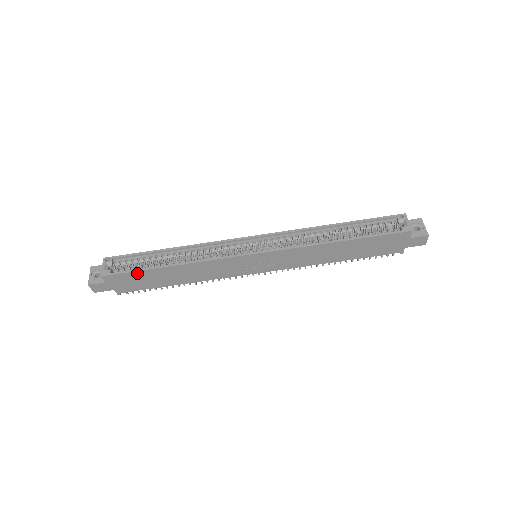
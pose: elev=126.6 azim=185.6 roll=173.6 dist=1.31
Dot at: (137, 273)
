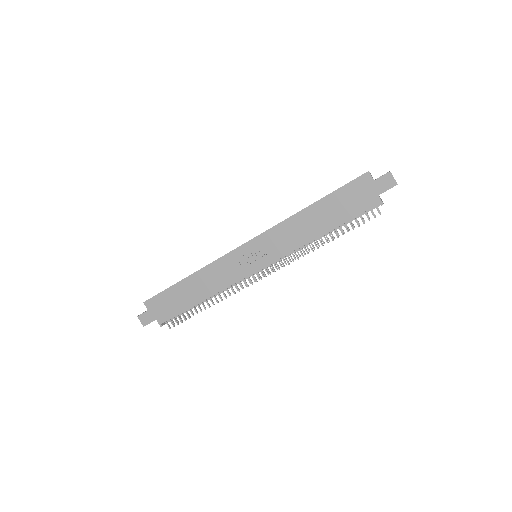
Dot at: (166, 292)
